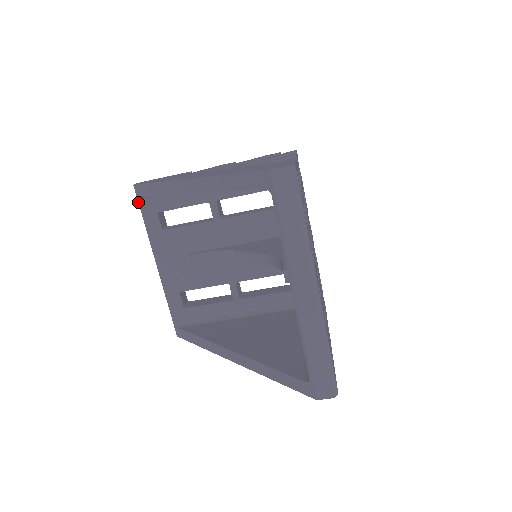
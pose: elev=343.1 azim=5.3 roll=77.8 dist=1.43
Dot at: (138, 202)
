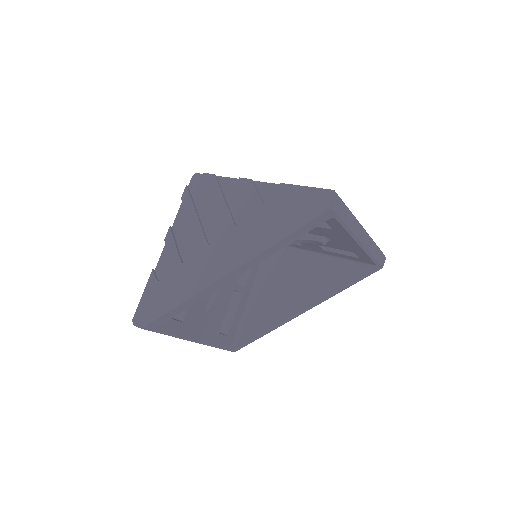
Dot at: occluded
